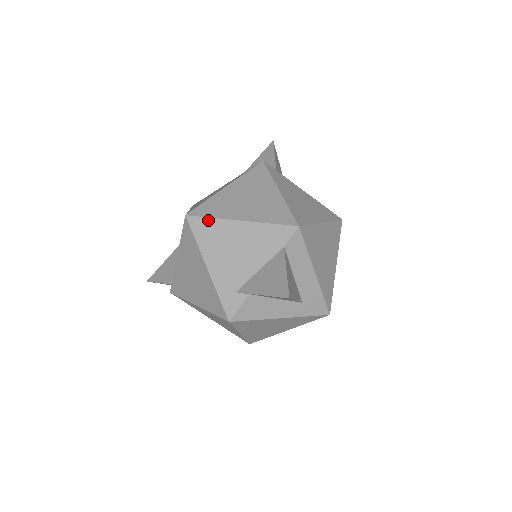
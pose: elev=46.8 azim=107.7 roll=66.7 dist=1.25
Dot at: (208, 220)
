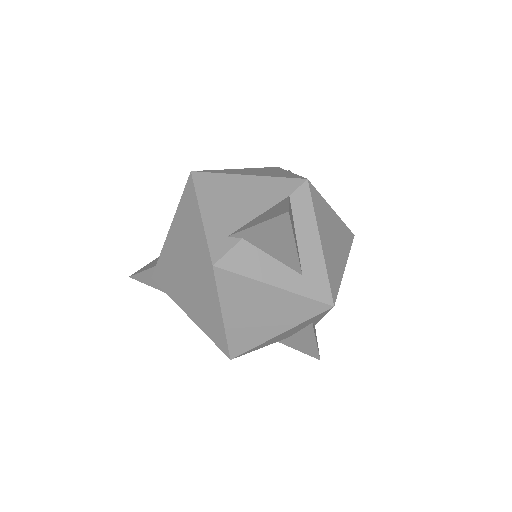
Dot at: (213, 175)
